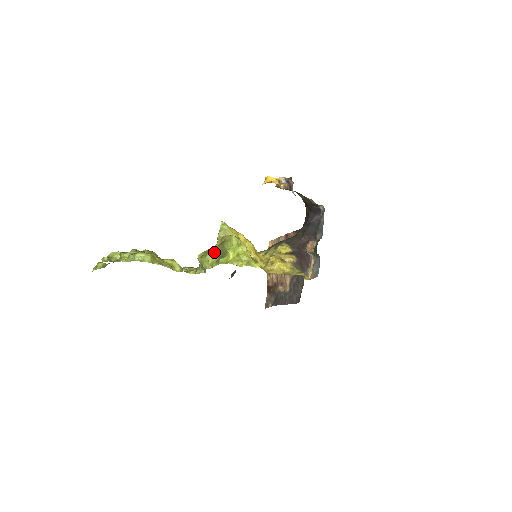
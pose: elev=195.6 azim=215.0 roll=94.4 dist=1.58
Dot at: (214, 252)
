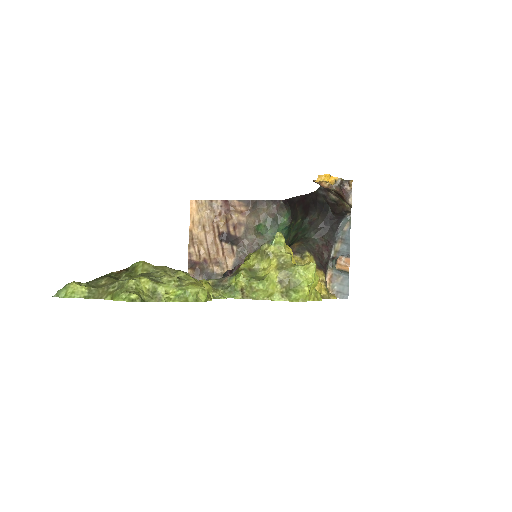
Dot at: (273, 278)
